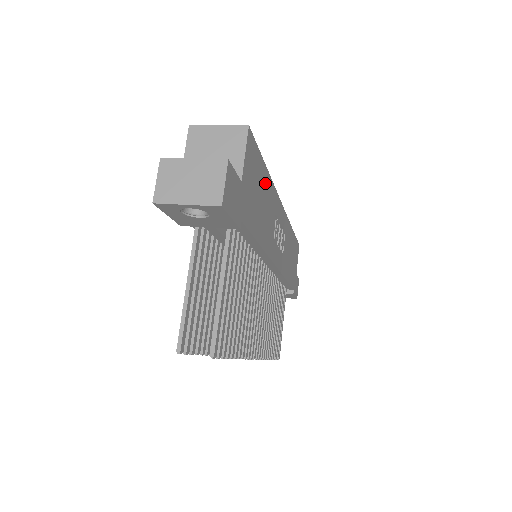
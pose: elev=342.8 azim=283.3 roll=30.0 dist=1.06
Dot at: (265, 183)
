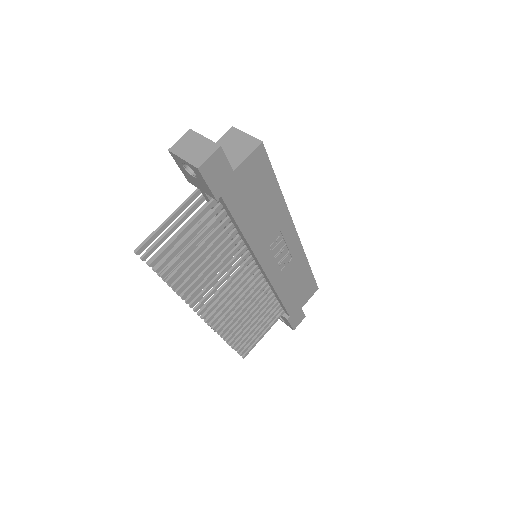
Dot at: (272, 196)
